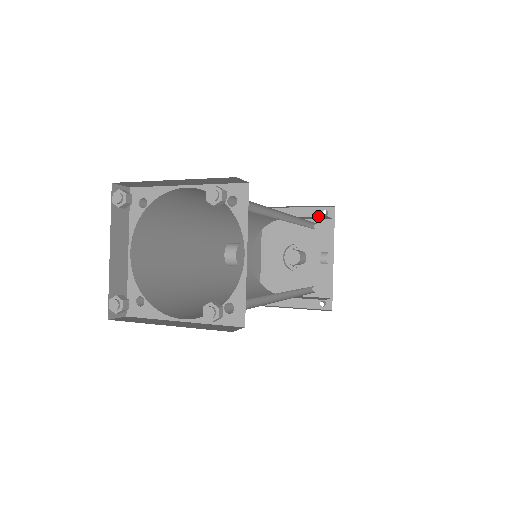
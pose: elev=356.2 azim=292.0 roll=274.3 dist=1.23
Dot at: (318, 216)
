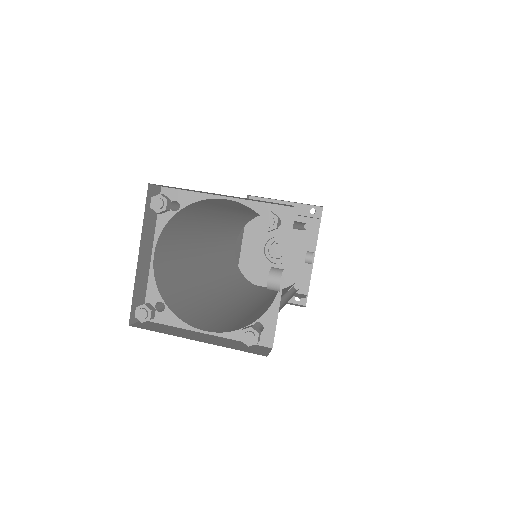
Dot at: (305, 213)
